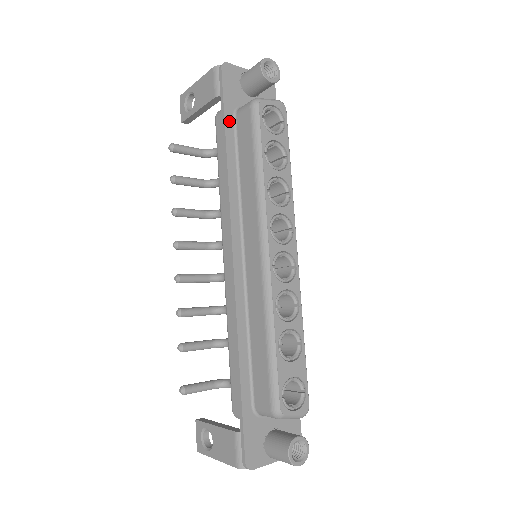
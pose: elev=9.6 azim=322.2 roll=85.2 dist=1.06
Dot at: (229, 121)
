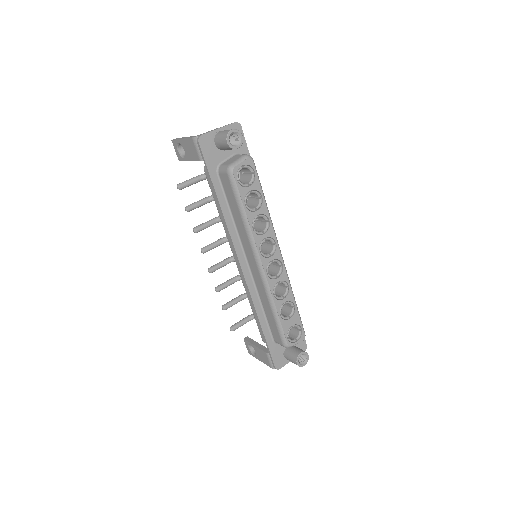
Dot at: (215, 180)
